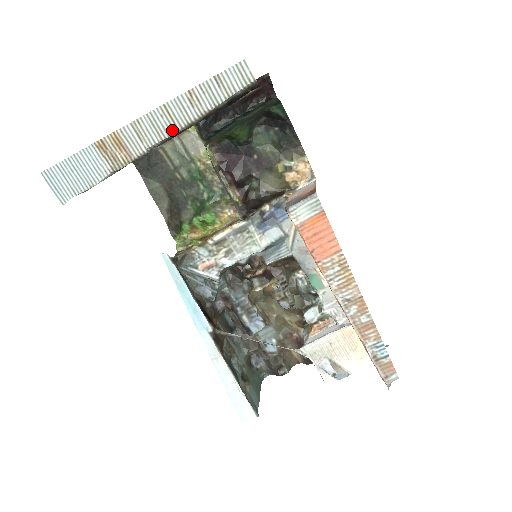
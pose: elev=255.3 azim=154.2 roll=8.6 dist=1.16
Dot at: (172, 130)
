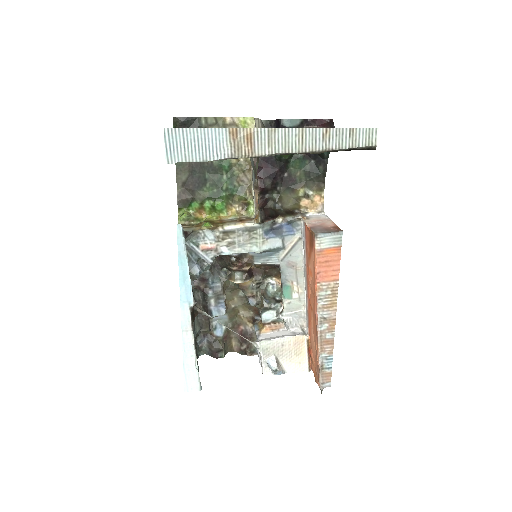
Dot at: (297, 149)
